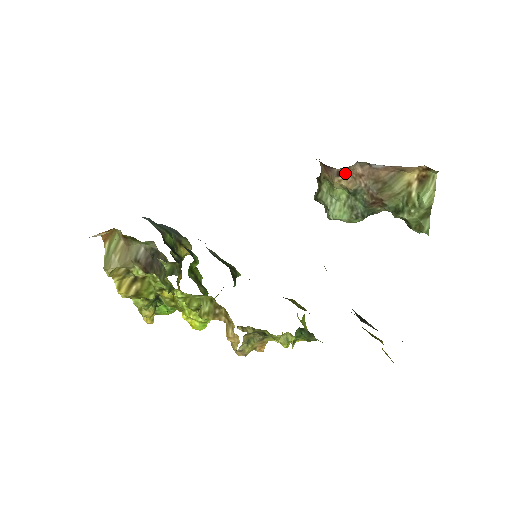
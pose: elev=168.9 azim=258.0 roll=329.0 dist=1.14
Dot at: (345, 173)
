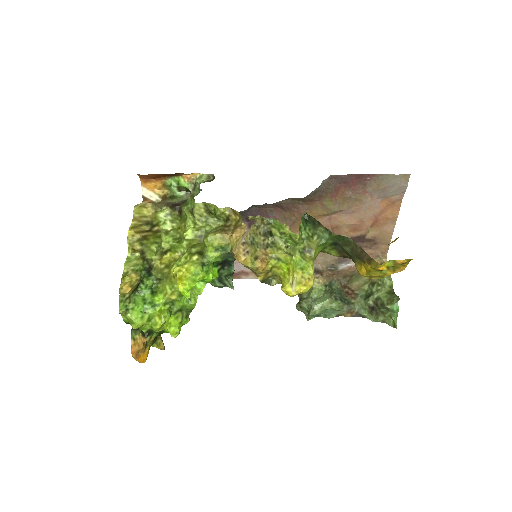
Dot at: (320, 273)
